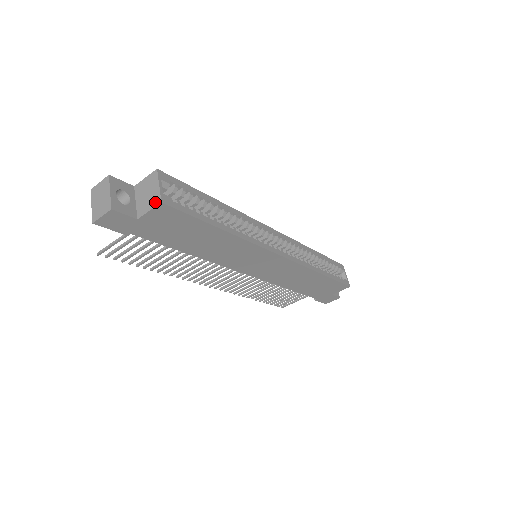
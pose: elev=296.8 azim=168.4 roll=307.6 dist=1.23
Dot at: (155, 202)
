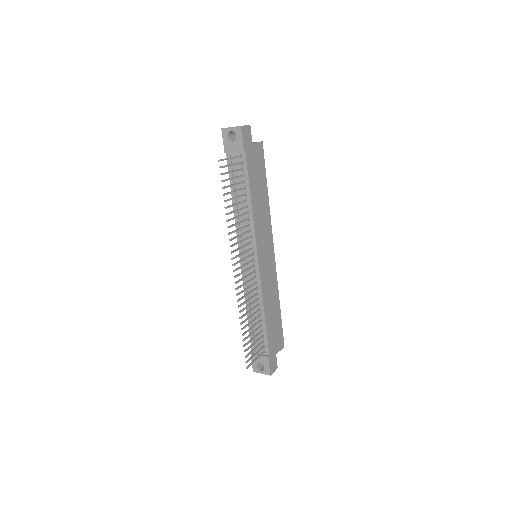
Dot at: (258, 142)
